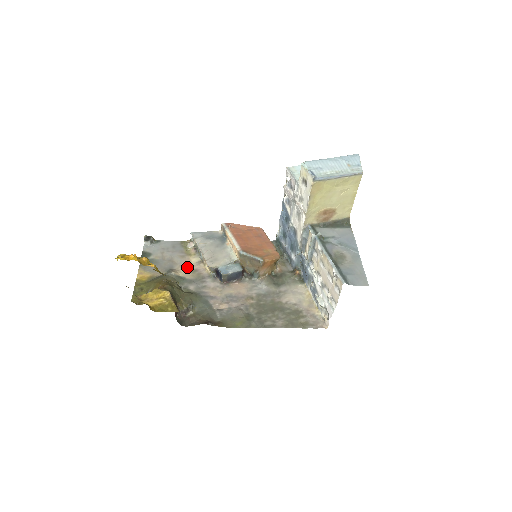
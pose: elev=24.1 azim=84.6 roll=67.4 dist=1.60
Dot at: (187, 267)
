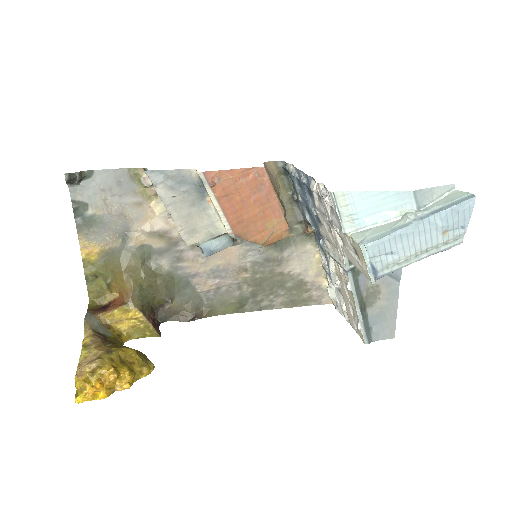
Dot at: (150, 227)
